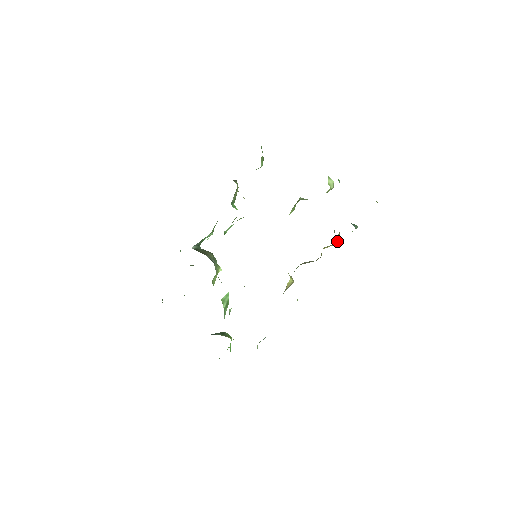
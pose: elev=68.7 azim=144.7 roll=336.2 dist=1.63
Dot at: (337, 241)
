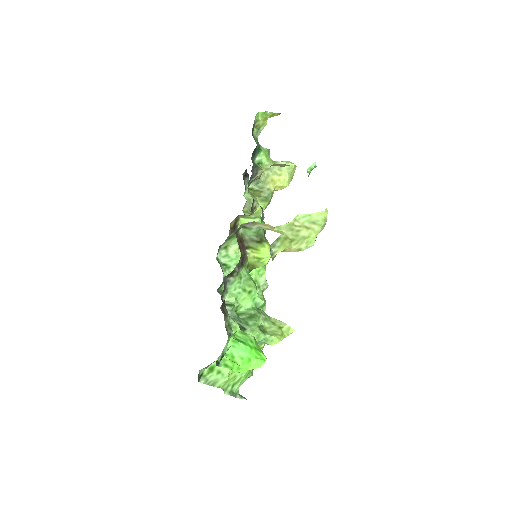
Dot at: occluded
